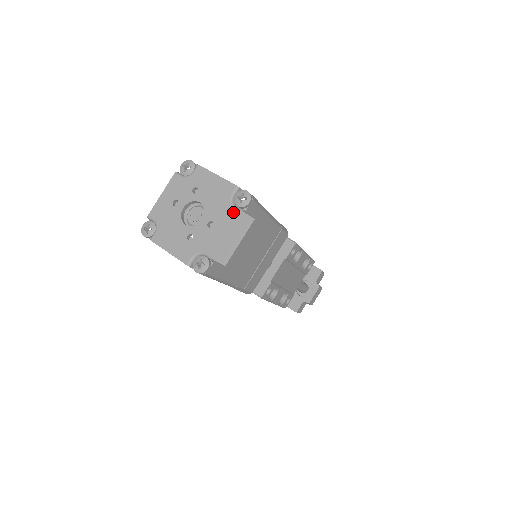
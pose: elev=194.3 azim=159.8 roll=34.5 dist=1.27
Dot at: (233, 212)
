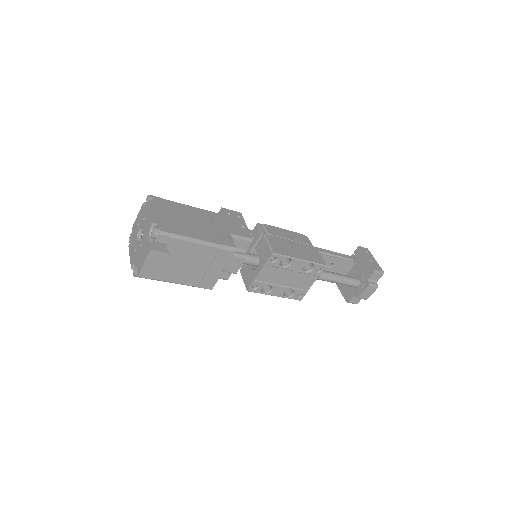
Dot at: (148, 241)
